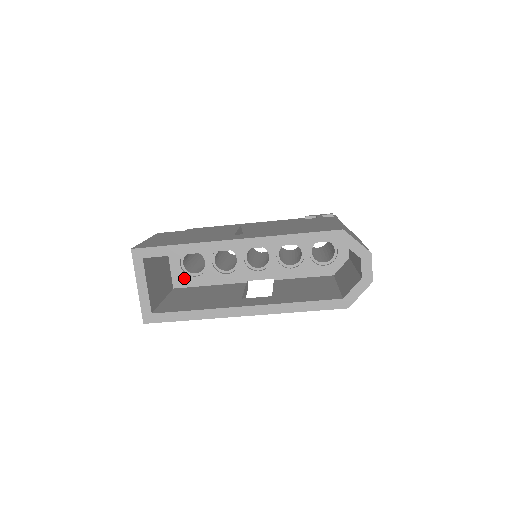
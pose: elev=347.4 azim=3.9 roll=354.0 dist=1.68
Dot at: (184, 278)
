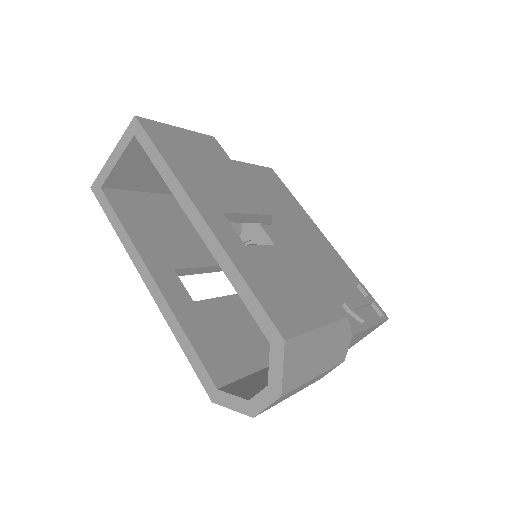
Dot at: occluded
